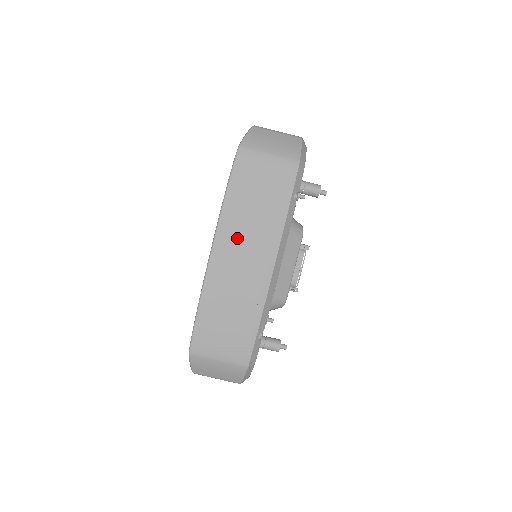
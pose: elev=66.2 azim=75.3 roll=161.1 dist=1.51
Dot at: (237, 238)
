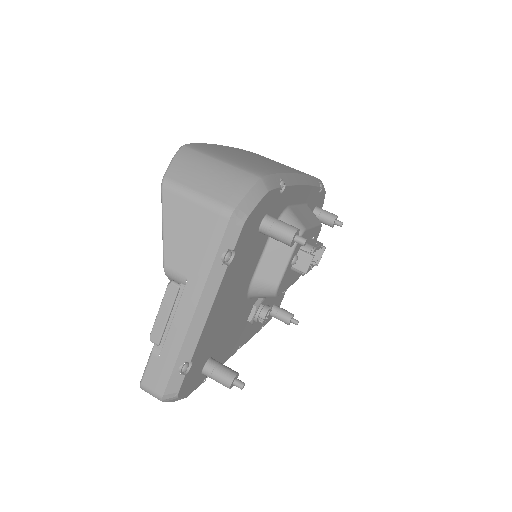
Dot at: (266, 158)
